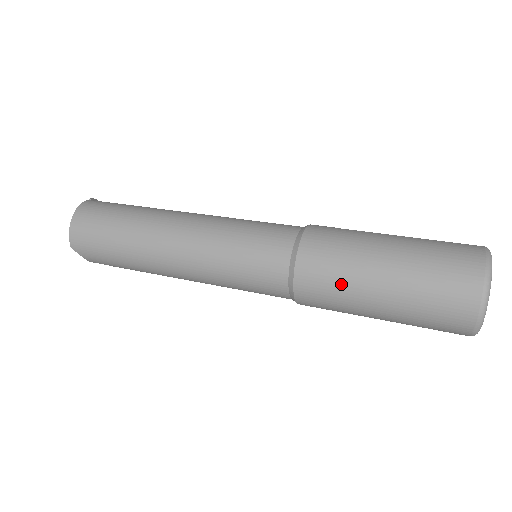
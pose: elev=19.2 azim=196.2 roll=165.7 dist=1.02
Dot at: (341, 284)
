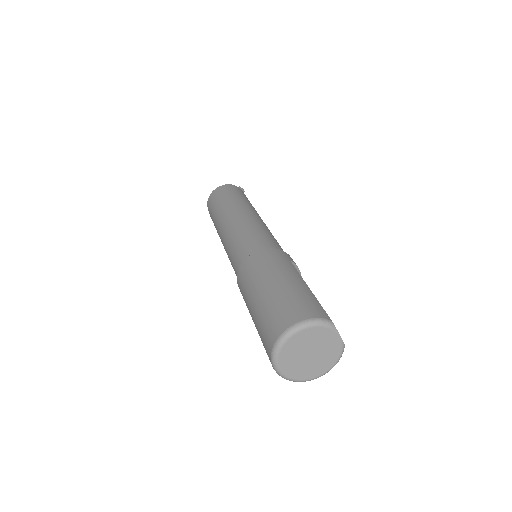
Dot at: (249, 283)
